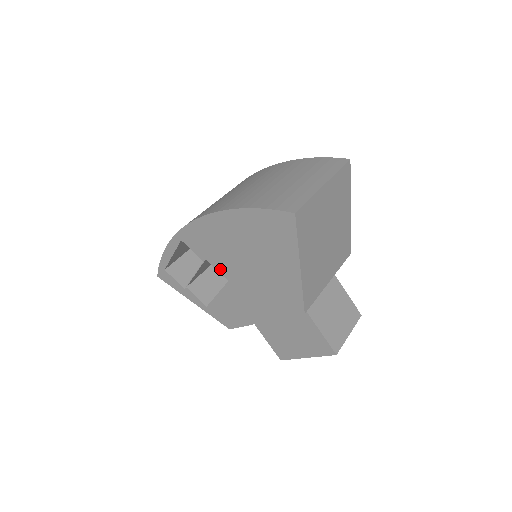
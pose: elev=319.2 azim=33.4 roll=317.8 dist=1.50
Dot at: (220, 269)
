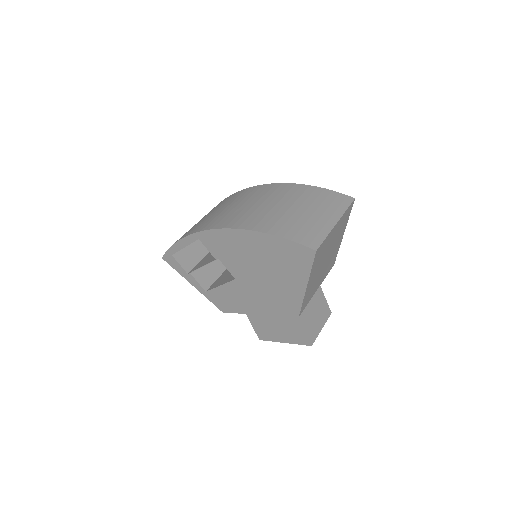
Dot at: (230, 269)
